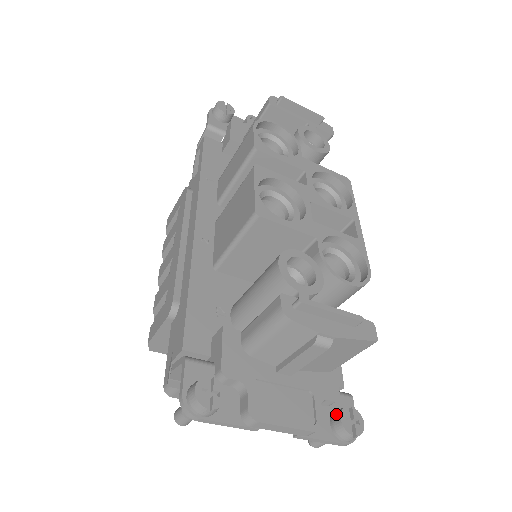
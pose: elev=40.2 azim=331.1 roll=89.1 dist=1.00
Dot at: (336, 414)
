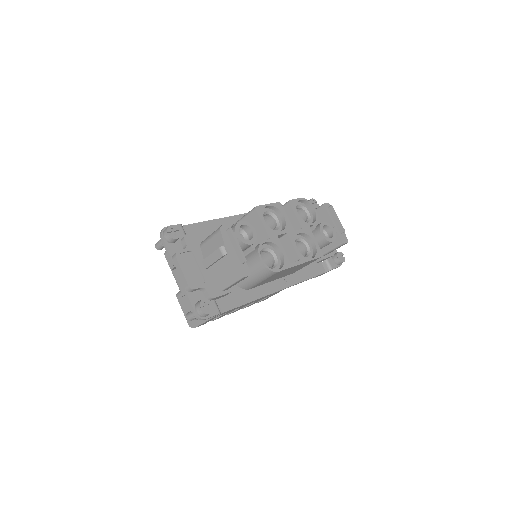
Dot at: (204, 299)
